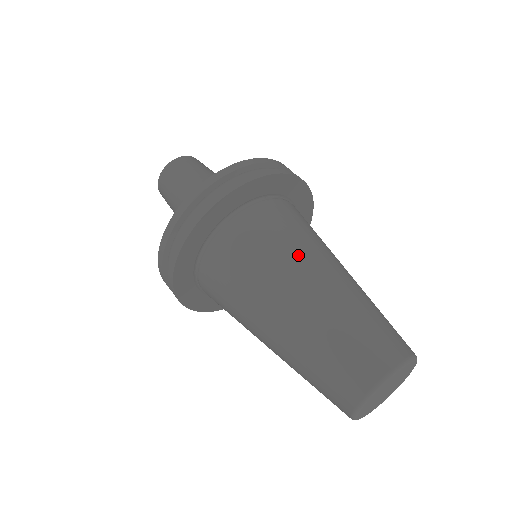
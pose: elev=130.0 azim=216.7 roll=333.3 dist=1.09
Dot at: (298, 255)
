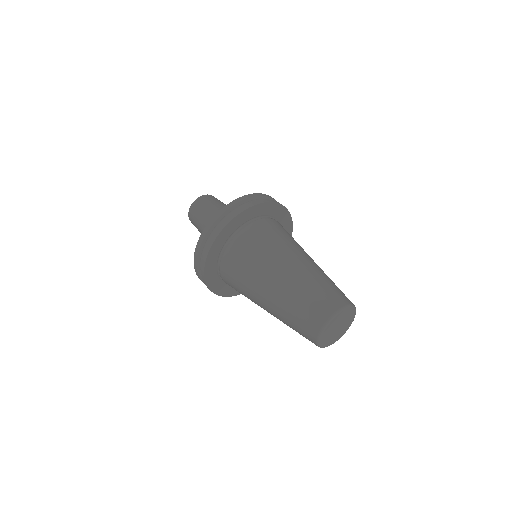
Dot at: (269, 259)
